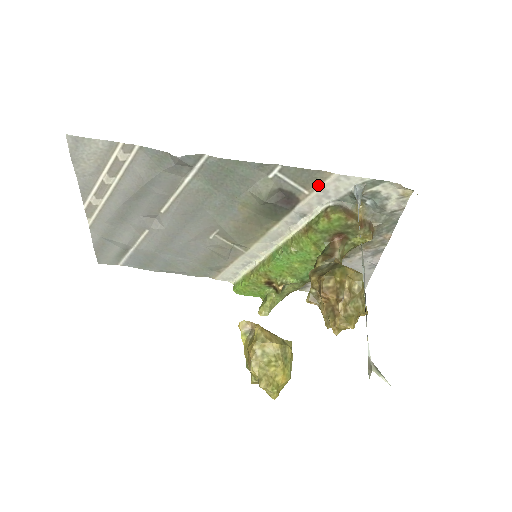
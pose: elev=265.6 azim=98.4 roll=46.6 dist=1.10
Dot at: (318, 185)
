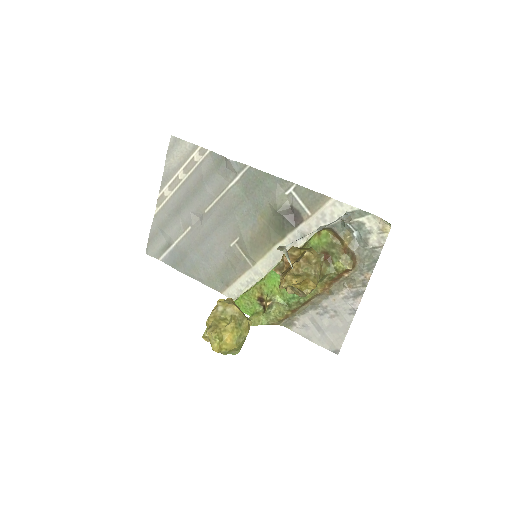
Dot at: (319, 208)
